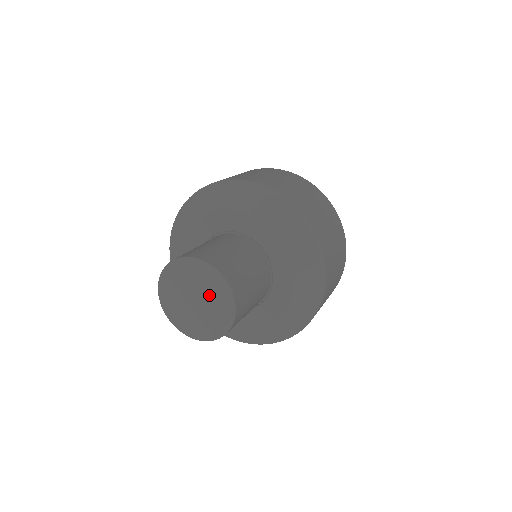
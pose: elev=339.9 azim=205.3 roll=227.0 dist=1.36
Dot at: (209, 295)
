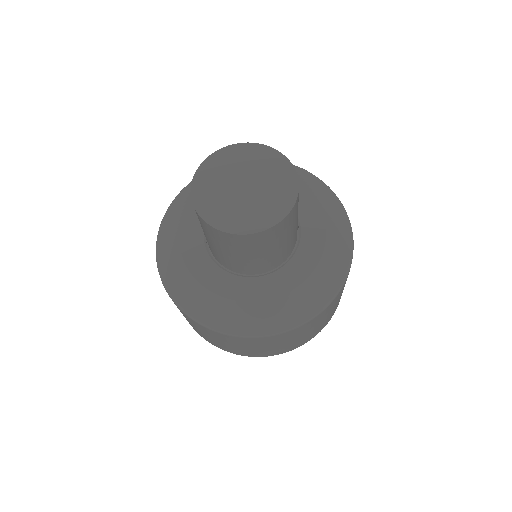
Dot at: (263, 176)
